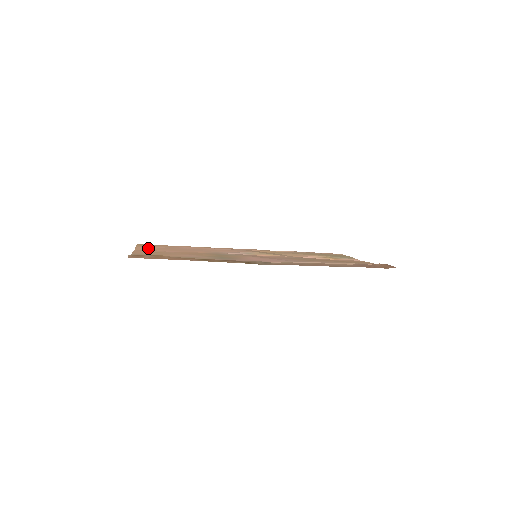
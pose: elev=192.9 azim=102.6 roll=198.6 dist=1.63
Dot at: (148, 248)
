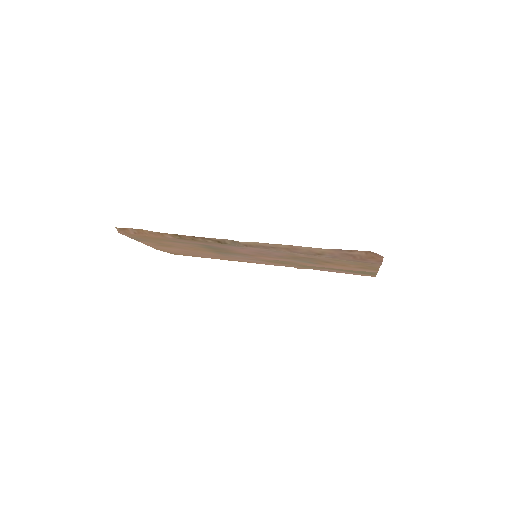
Dot at: (172, 252)
